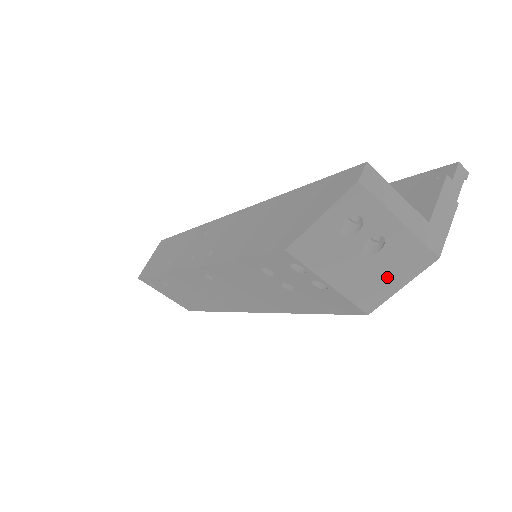
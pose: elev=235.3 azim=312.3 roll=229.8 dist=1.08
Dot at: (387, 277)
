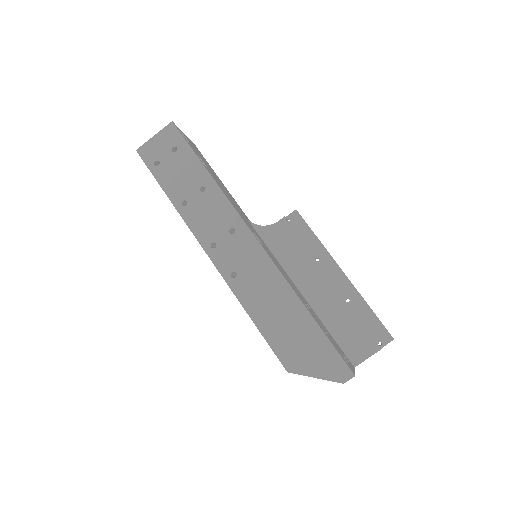
Dot at: occluded
